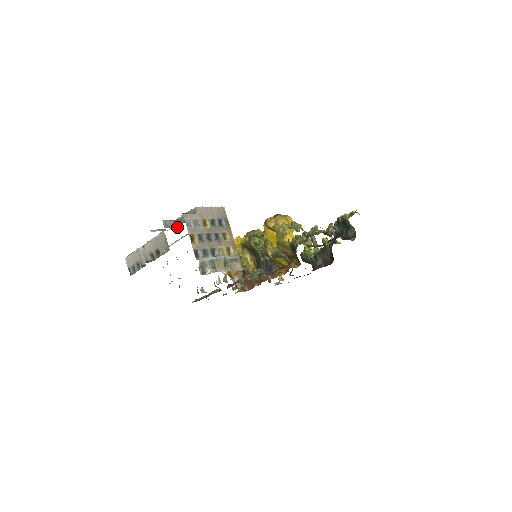
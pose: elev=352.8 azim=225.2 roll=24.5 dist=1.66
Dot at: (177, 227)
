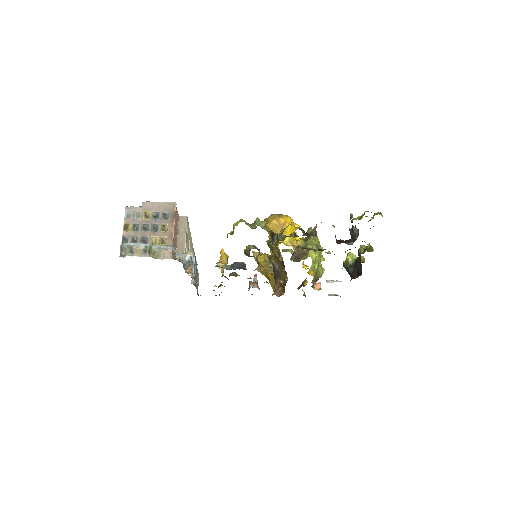
Dot at: occluded
